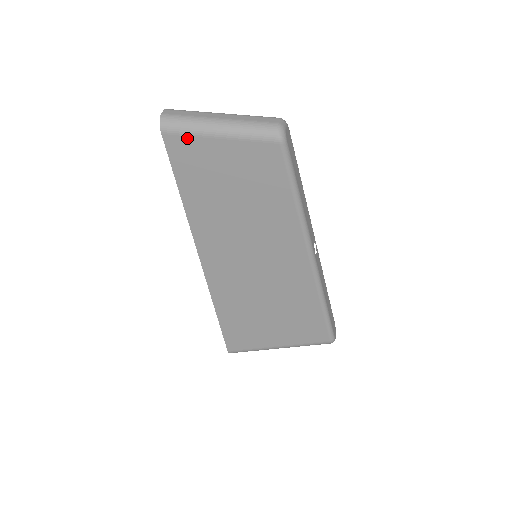
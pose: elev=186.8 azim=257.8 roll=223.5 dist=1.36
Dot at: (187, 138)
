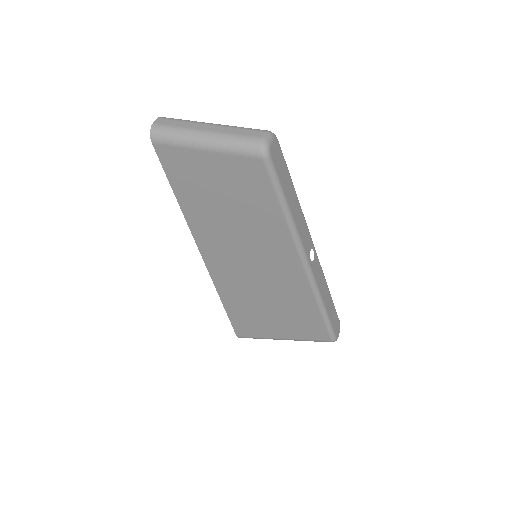
Dot at: (176, 149)
